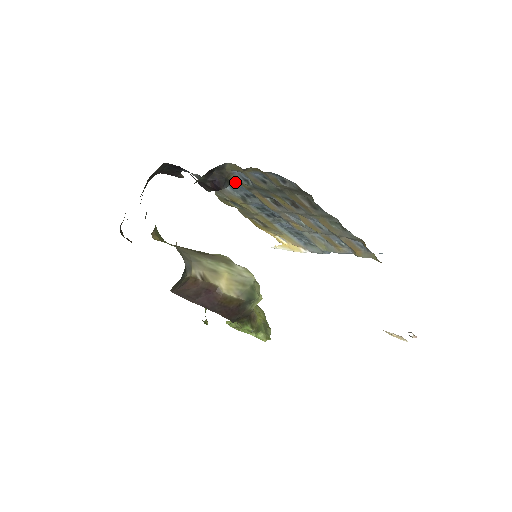
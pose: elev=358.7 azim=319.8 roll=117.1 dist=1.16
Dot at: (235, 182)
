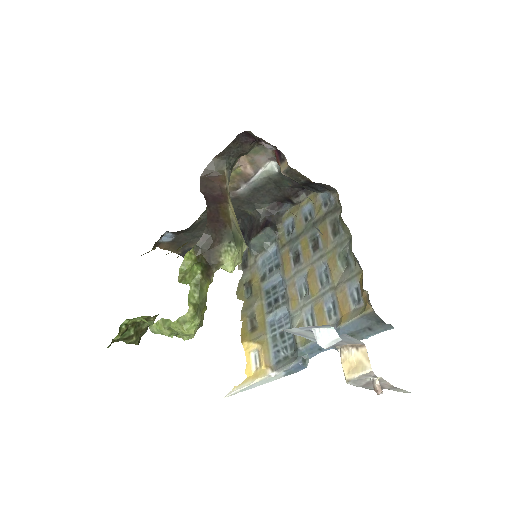
Dot at: (277, 239)
